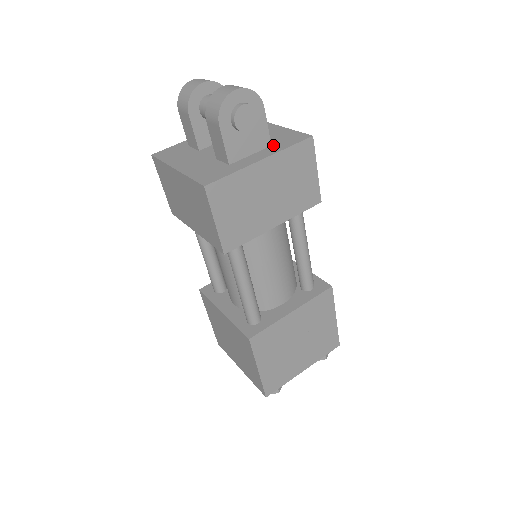
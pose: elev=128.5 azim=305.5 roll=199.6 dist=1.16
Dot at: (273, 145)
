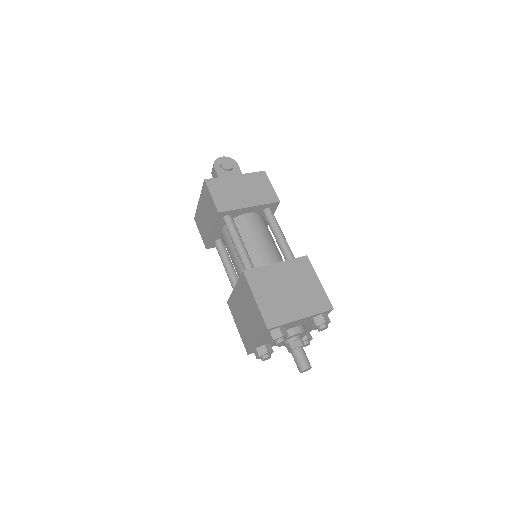
Dot at: occluded
